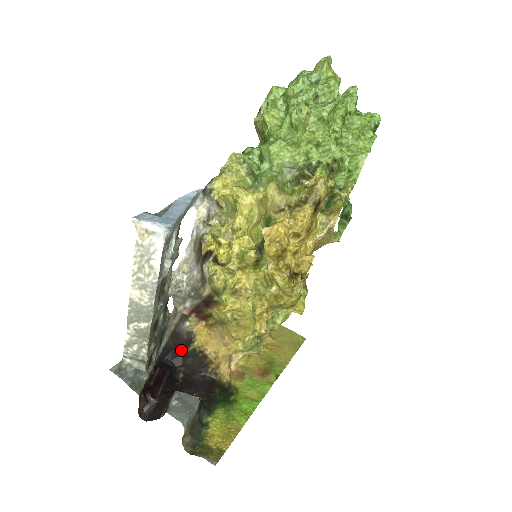
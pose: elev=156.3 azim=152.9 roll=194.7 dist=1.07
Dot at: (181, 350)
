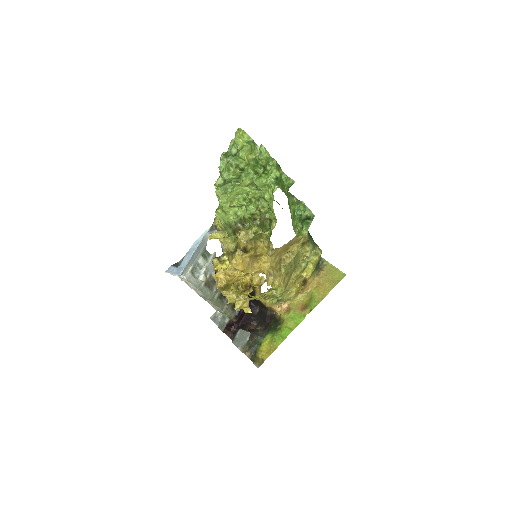
Dot at: occluded
